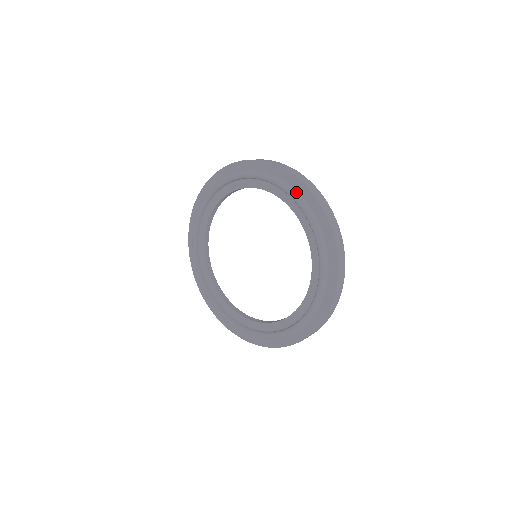
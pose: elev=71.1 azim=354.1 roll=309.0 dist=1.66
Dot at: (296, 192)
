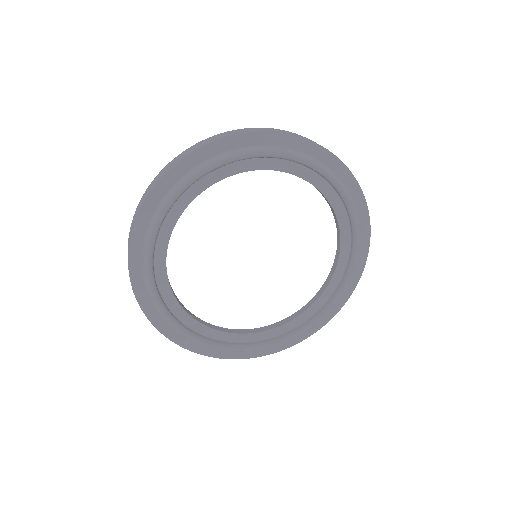
Dot at: (234, 151)
